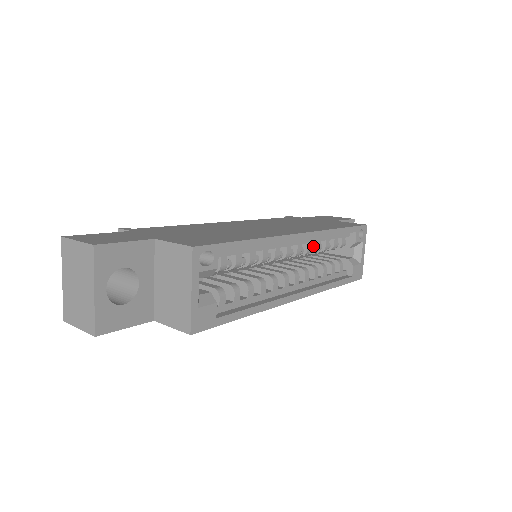
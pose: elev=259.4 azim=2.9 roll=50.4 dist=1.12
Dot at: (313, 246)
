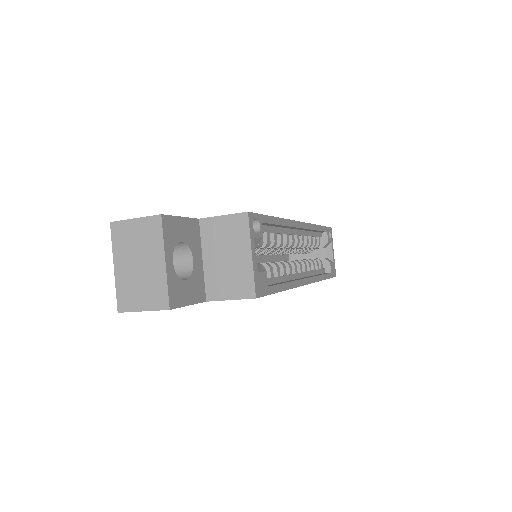
Dot at: occluded
